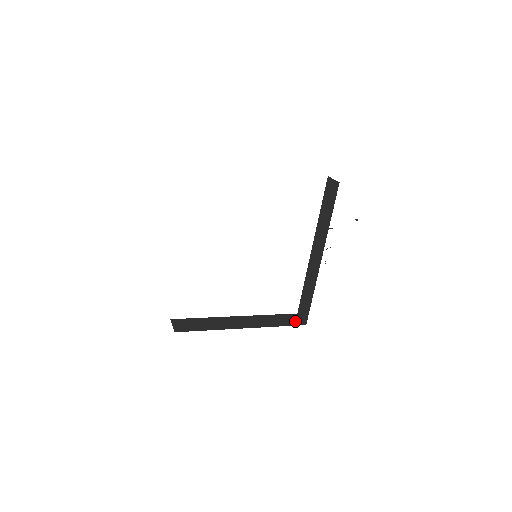
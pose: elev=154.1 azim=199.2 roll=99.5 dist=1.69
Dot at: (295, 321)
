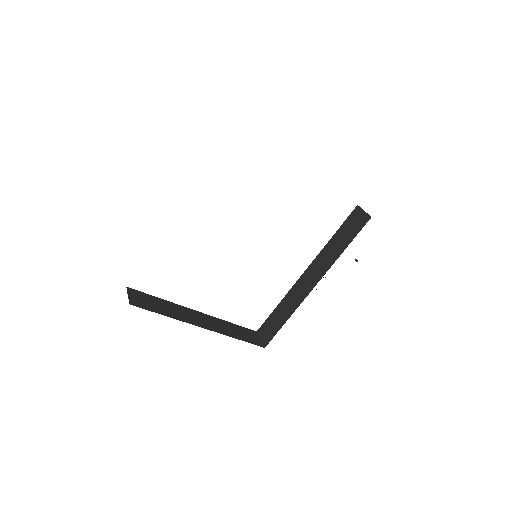
Dot at: (254, 339)
